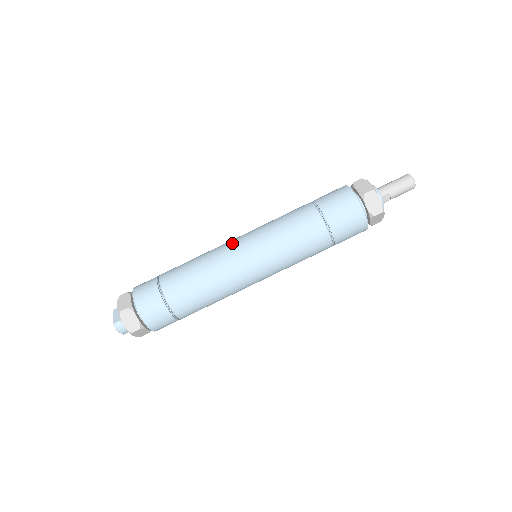
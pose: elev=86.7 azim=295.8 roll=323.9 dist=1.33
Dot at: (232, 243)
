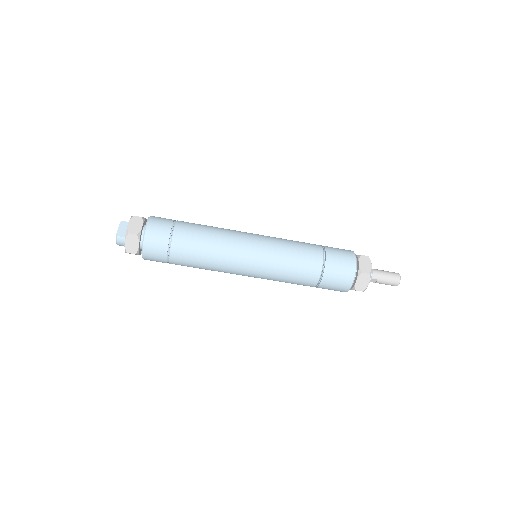
Dot at: (247, 239)
